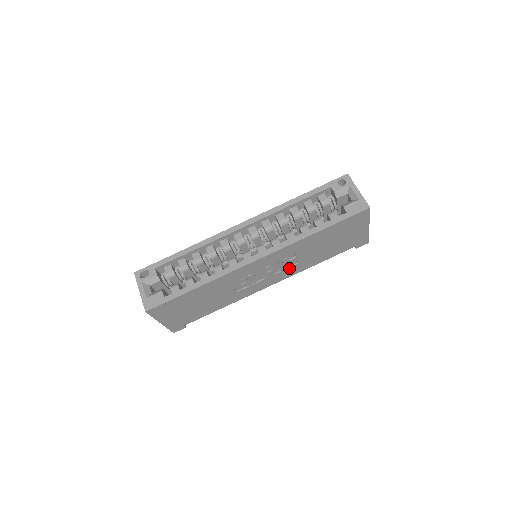
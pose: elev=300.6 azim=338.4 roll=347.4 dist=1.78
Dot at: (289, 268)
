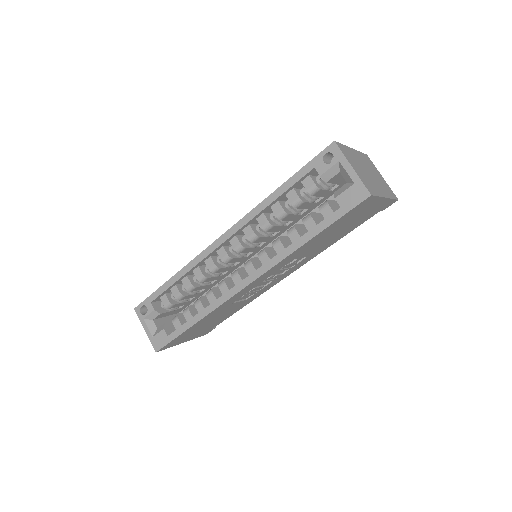
Dot at: (298, 263)
